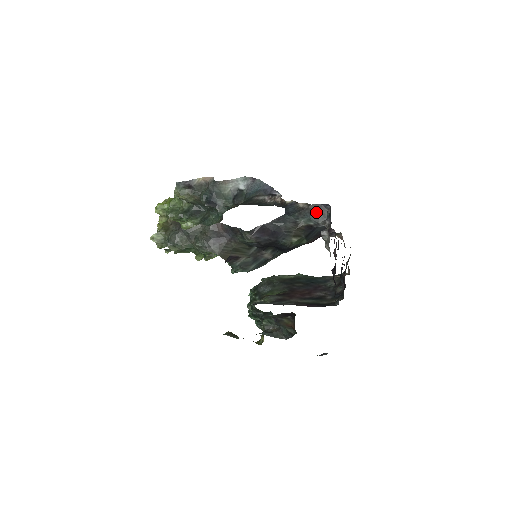
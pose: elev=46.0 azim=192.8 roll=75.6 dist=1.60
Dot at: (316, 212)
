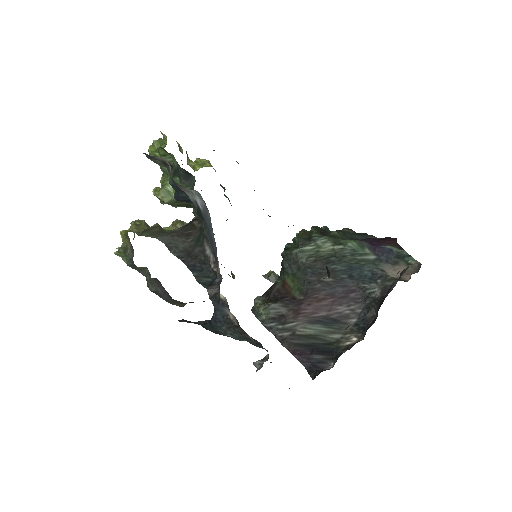
Dot at: (248, 336)
